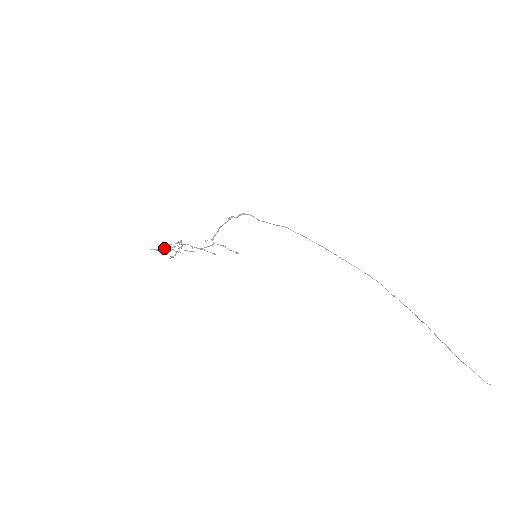
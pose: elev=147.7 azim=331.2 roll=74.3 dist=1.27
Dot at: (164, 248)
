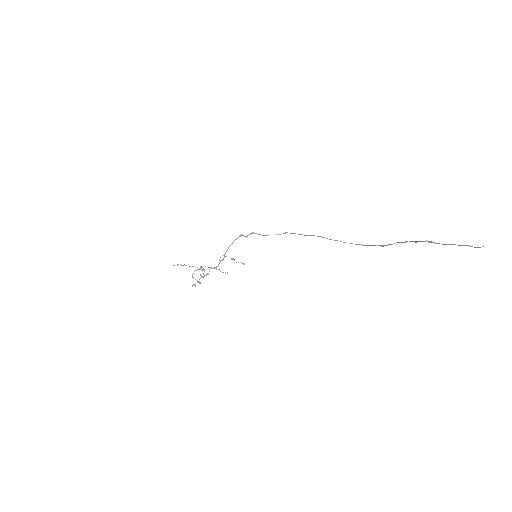
Dot at: occluded
